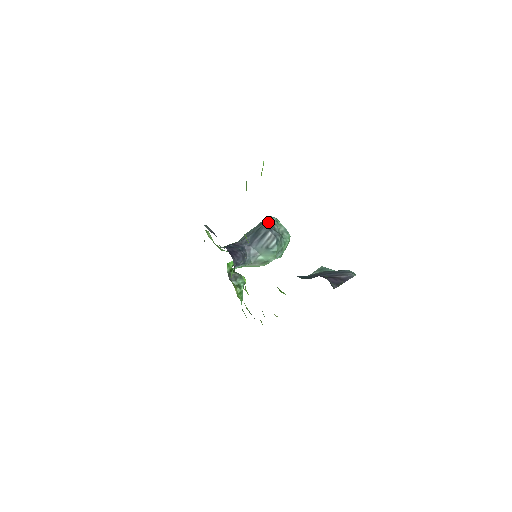
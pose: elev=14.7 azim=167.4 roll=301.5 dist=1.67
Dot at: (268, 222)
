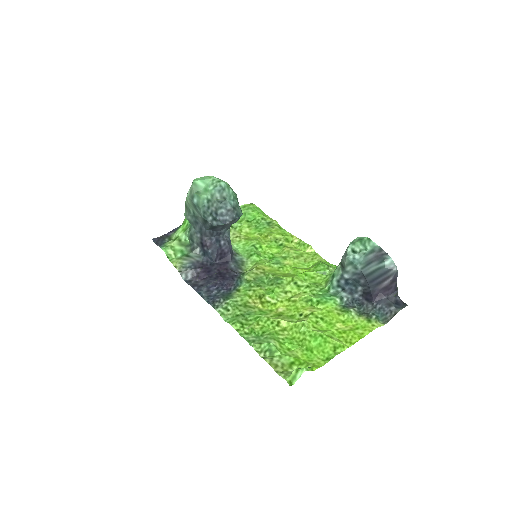
Dot at: (210, 217)
